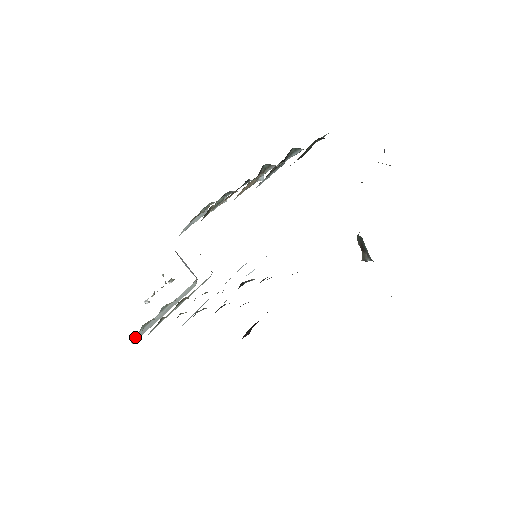
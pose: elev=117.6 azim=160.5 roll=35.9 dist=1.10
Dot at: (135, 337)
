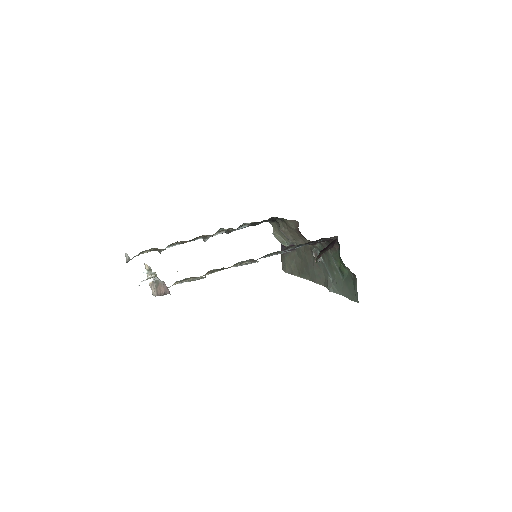
Dot at: occluded
